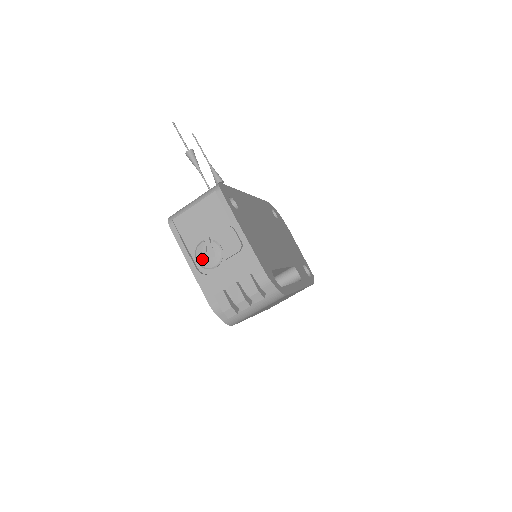
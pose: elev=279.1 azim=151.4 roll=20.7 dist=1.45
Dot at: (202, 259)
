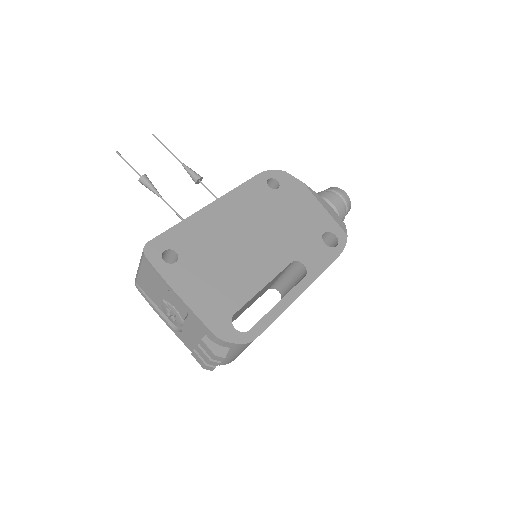
Dot at: (170, 318)
